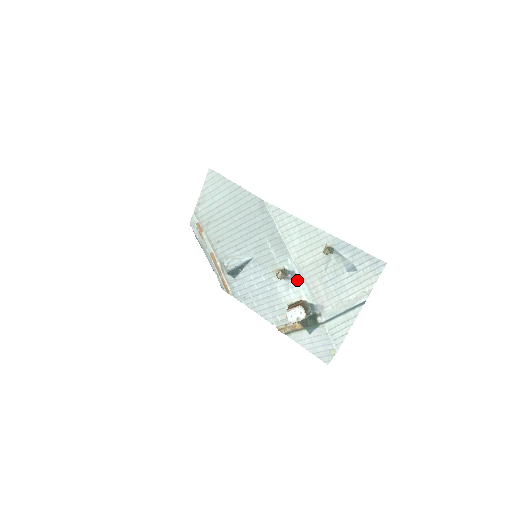
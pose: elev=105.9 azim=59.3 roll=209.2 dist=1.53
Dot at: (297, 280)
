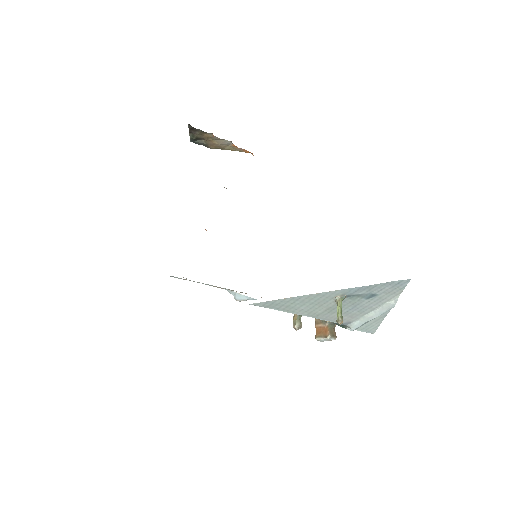
Dot at: occluded
